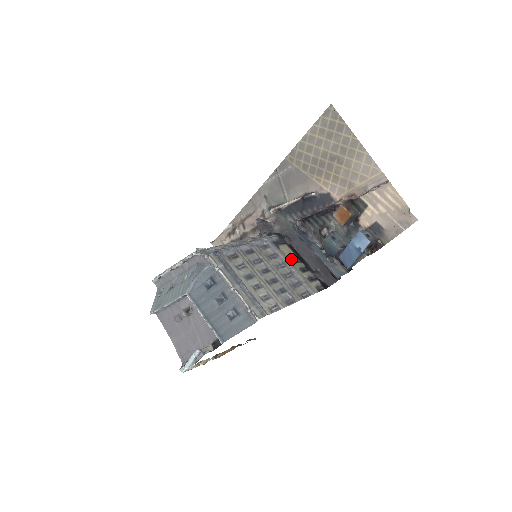
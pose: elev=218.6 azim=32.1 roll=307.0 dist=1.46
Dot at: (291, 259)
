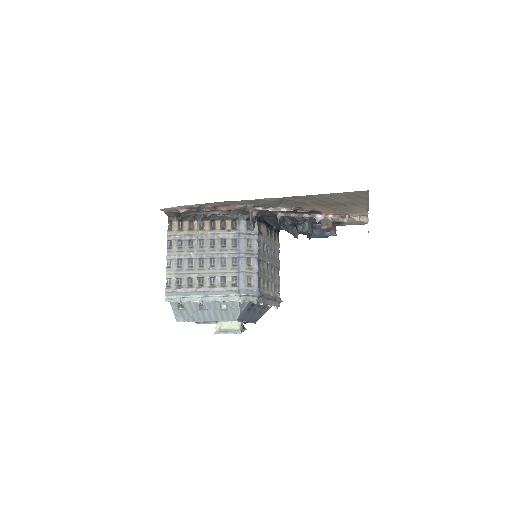
Dot at: (267, 234)
